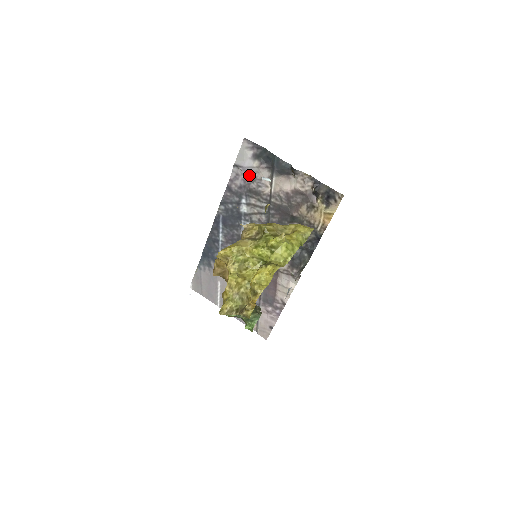
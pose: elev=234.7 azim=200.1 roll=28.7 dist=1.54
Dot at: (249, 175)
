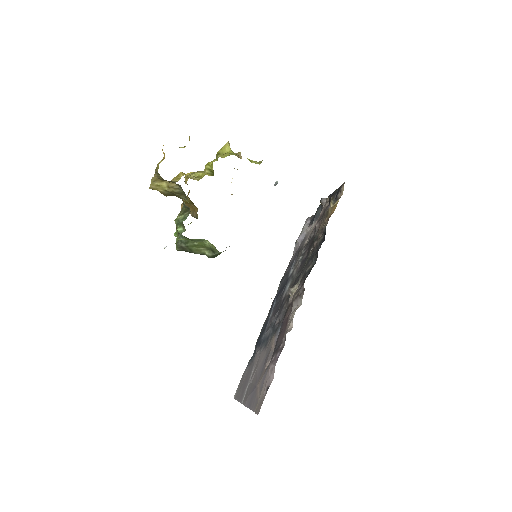
Dot at: occluded
